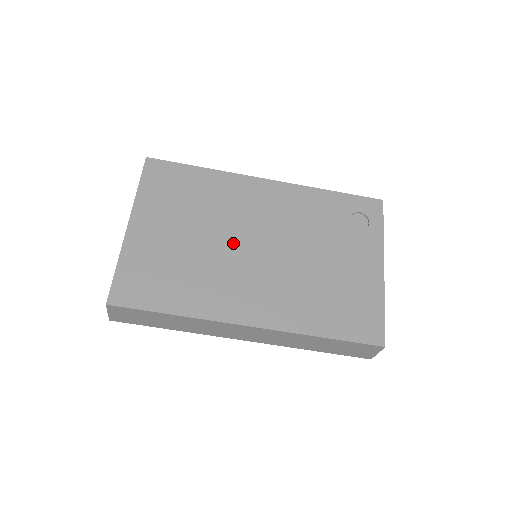
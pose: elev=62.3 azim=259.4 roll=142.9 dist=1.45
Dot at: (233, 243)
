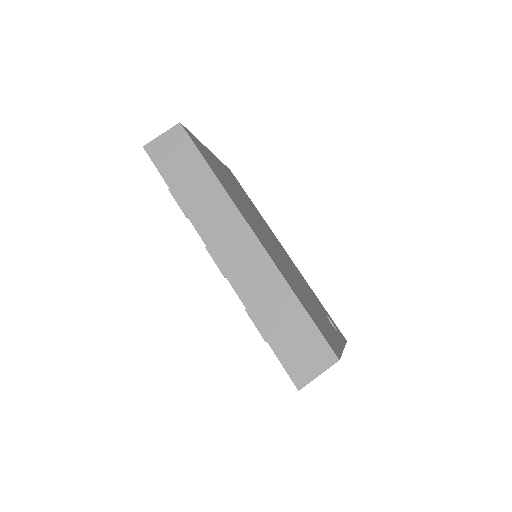
Dot at: (259, 224)
